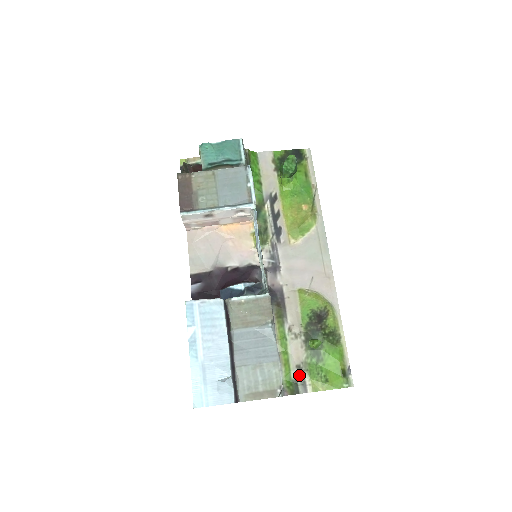
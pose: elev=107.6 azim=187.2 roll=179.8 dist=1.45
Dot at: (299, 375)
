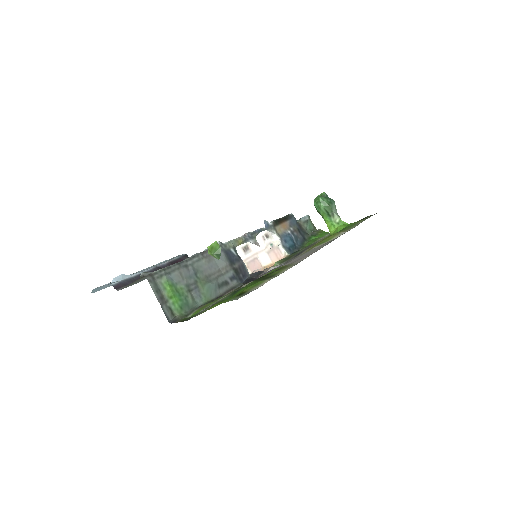
Dot at: occluded
